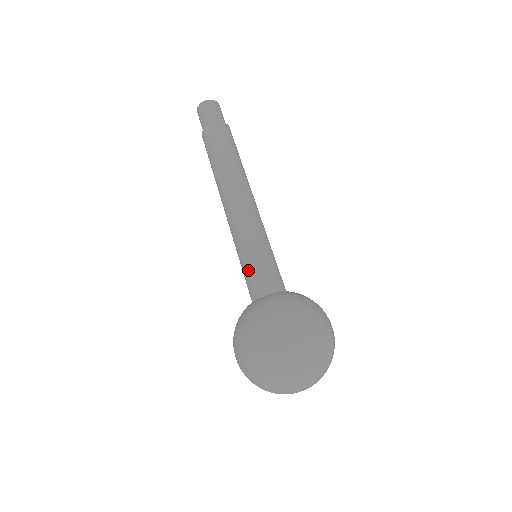
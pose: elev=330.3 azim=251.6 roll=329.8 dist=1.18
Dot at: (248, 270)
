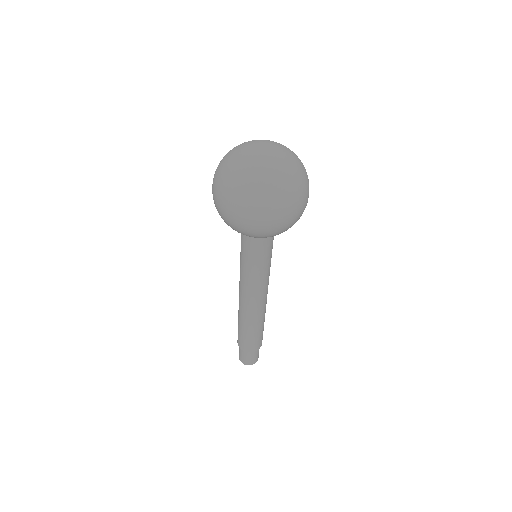
Dot at: occluded
